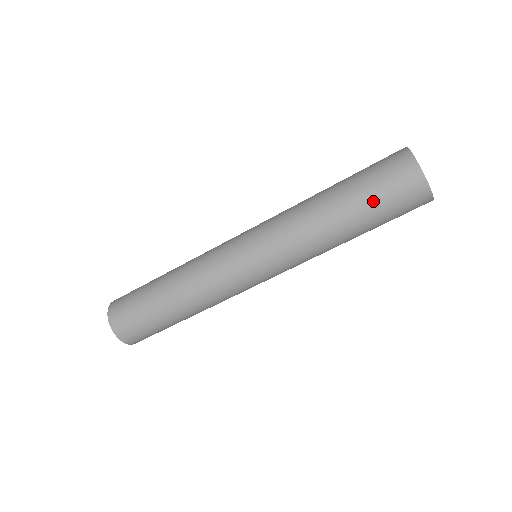
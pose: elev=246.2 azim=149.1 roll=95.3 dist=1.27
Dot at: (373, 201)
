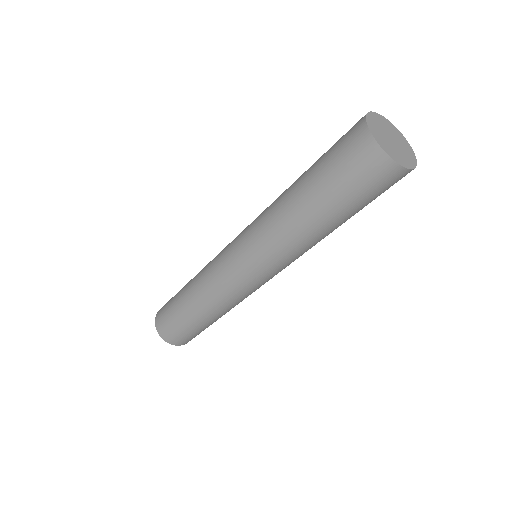
Dot at: (339, 193)
